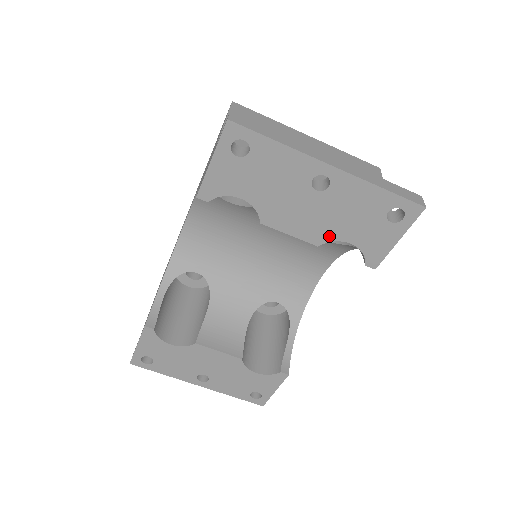
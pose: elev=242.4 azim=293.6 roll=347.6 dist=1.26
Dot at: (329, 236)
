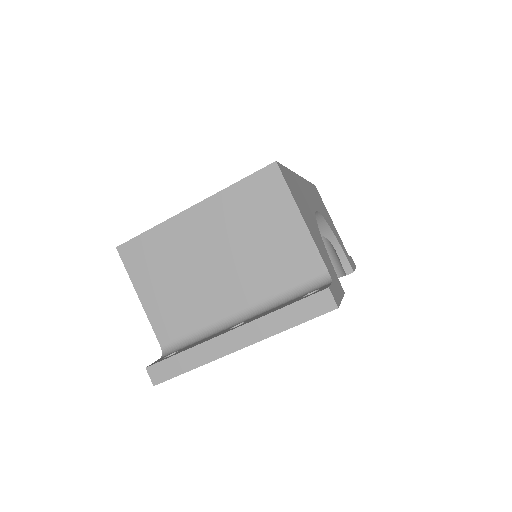
Dot at: occluded
